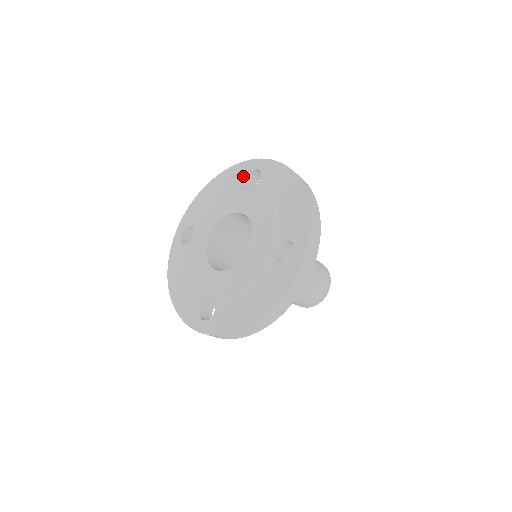
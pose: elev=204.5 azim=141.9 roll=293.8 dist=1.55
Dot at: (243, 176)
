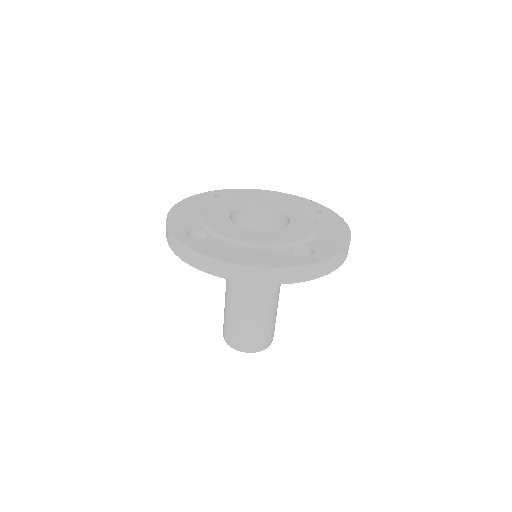
Dot at: (211, 198)
